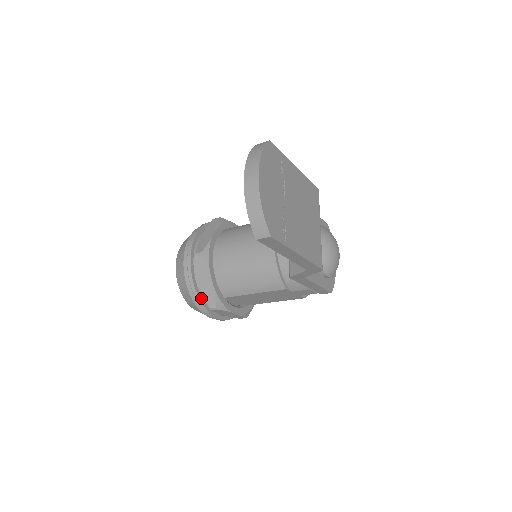
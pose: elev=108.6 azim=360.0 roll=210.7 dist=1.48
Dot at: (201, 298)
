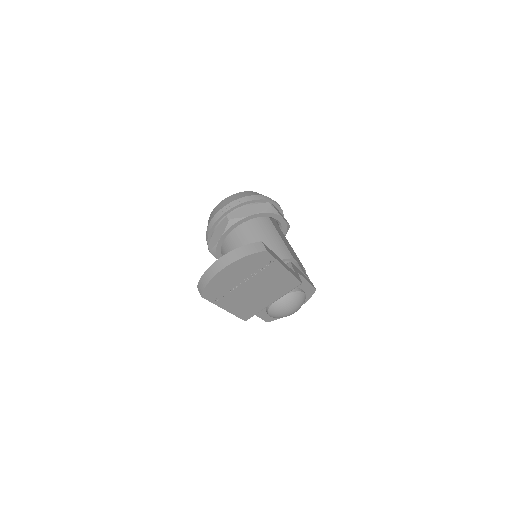
Dot at: (210, 236)
